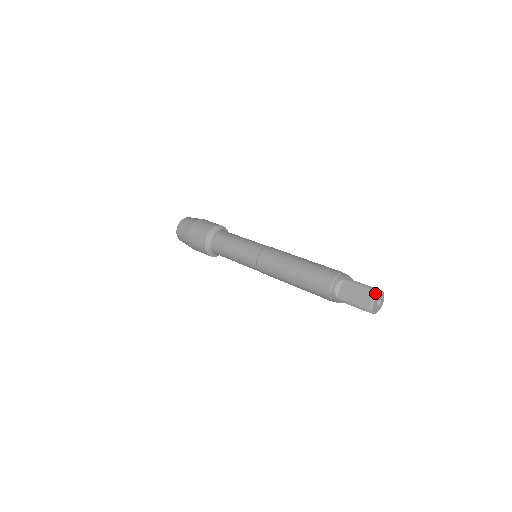
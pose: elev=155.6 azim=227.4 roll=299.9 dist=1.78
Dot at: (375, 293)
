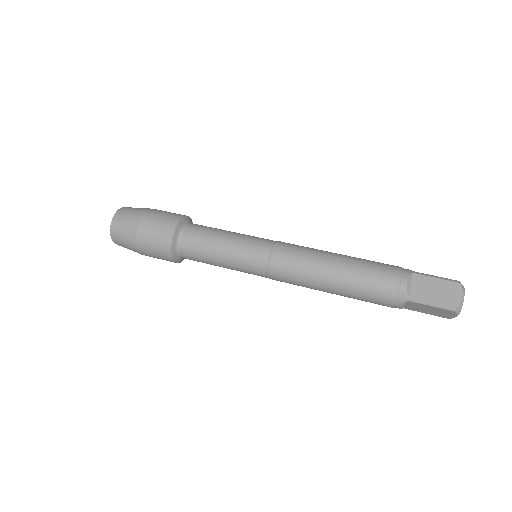
Dot at: (458, 312)
